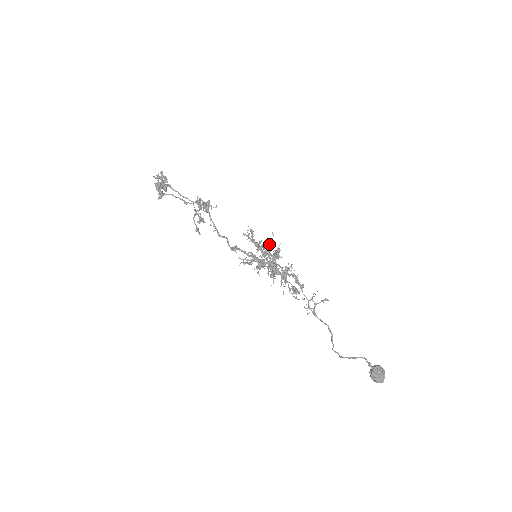
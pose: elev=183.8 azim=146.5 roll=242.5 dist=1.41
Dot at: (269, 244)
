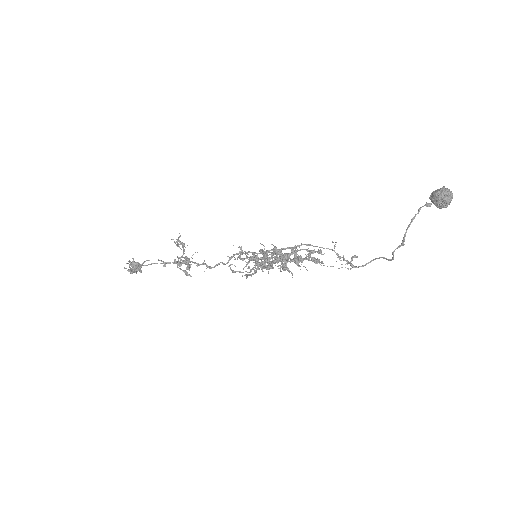
Dot at: occluded
